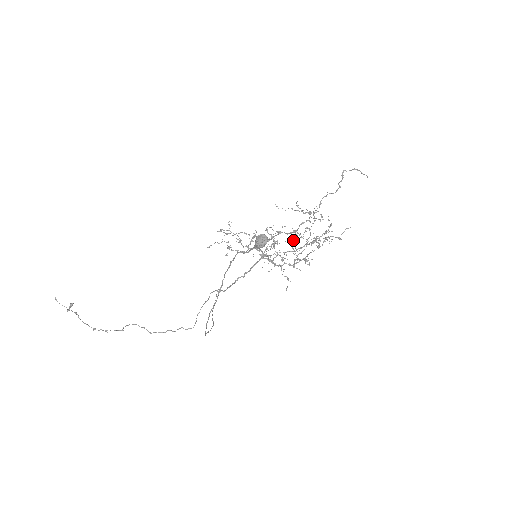
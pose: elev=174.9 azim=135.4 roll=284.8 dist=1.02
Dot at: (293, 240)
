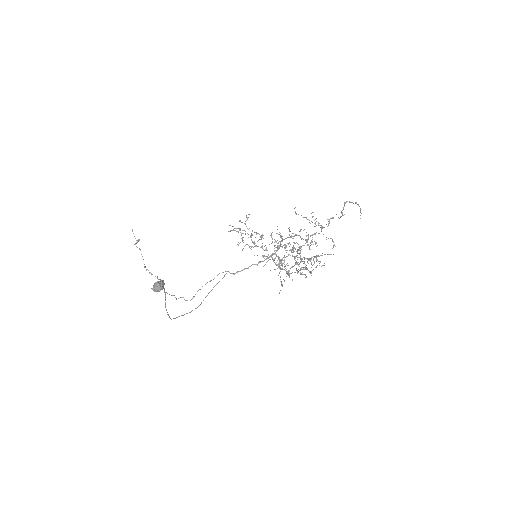
Dot at: (297, 249)
